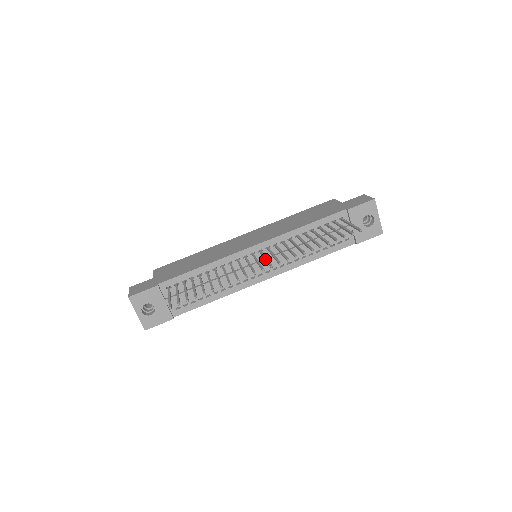
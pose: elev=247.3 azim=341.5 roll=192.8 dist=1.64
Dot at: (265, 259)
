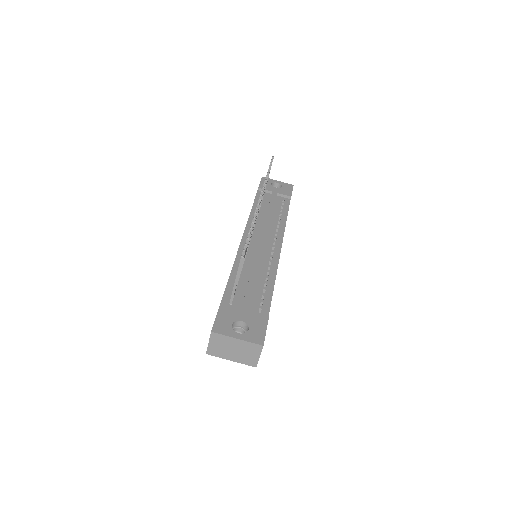
Dot at: occluded
